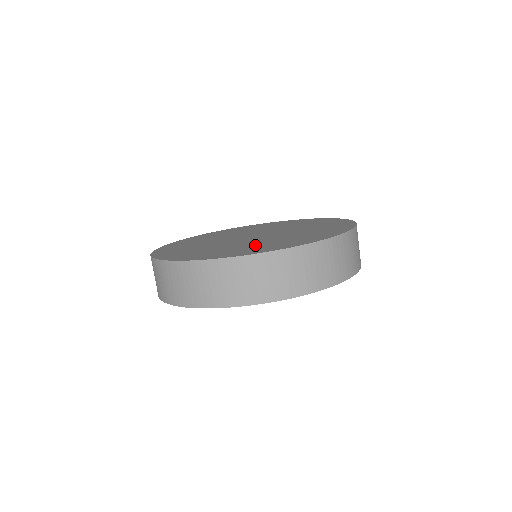
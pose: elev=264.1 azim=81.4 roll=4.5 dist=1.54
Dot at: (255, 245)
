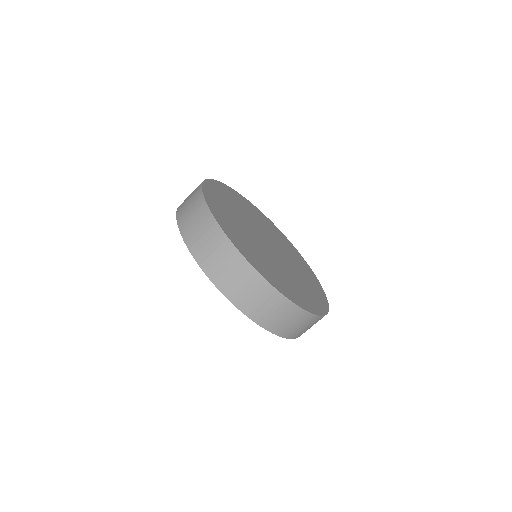
Dot at: (269, 265)
